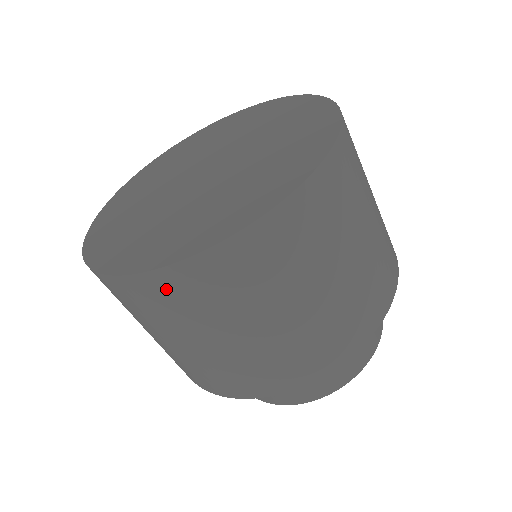
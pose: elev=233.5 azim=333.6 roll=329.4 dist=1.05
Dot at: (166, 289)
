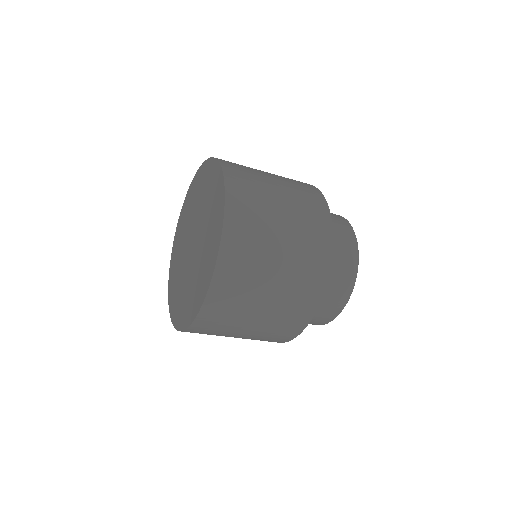
Dot at: occluded
